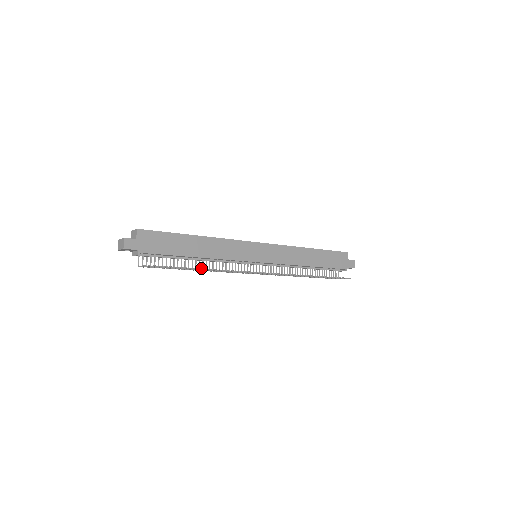
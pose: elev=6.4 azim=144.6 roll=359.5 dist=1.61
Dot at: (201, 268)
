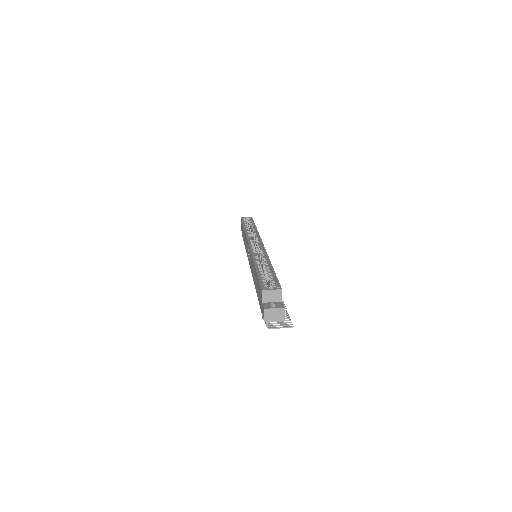
Dot at: occluded
